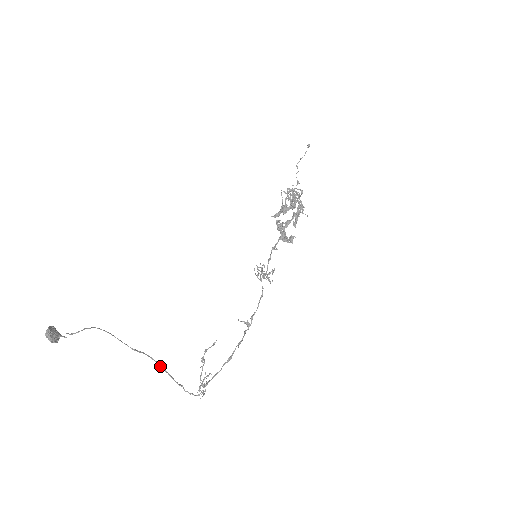
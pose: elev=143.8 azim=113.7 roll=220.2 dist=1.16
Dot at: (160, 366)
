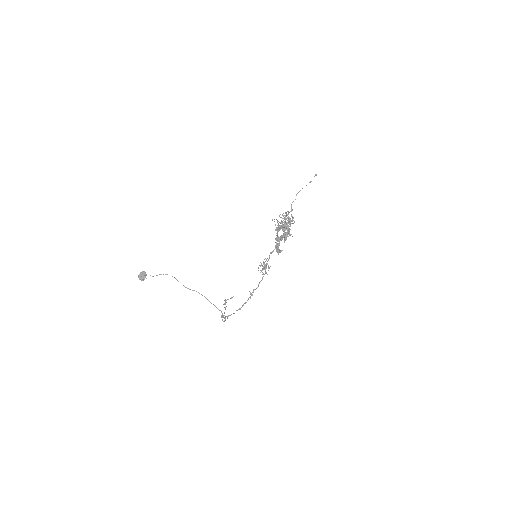
Dot at: (206, 298)
